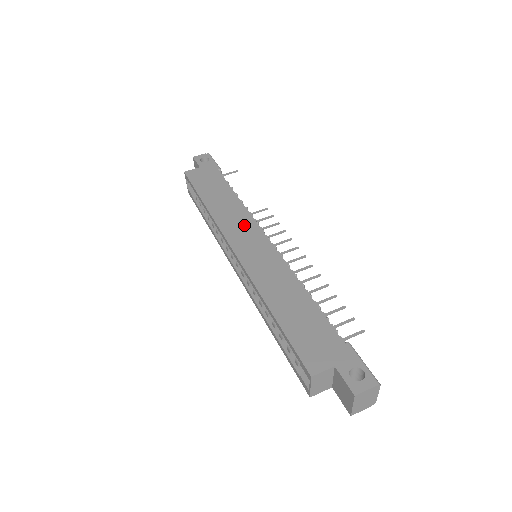
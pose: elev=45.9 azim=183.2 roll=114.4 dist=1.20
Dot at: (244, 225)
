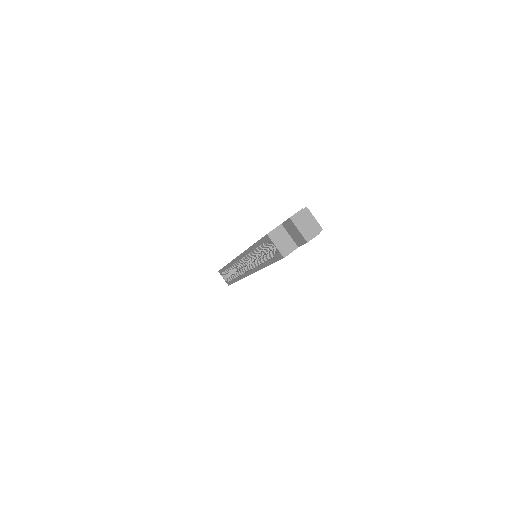
Dot at: occluded
